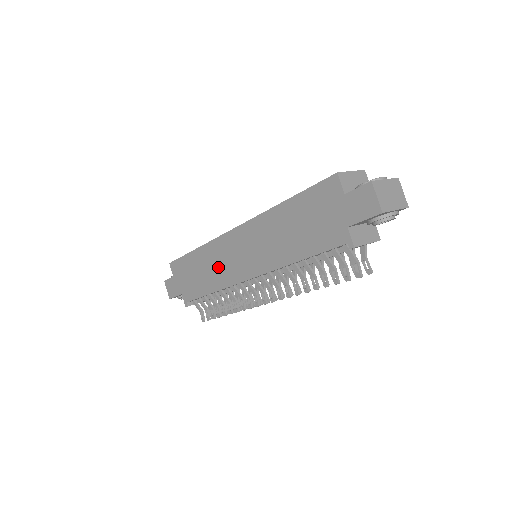
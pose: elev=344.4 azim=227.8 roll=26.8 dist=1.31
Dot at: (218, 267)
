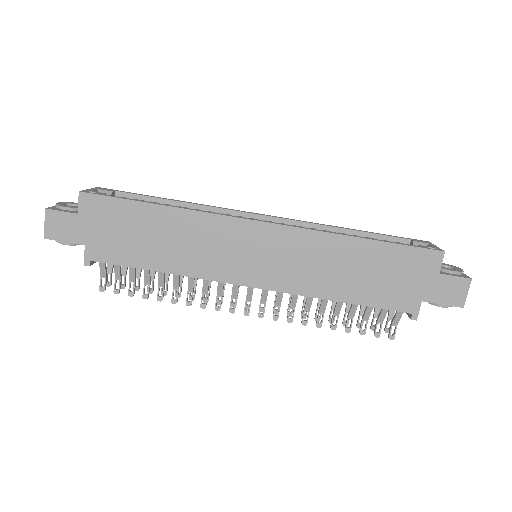
Dot at: (200, 249)
